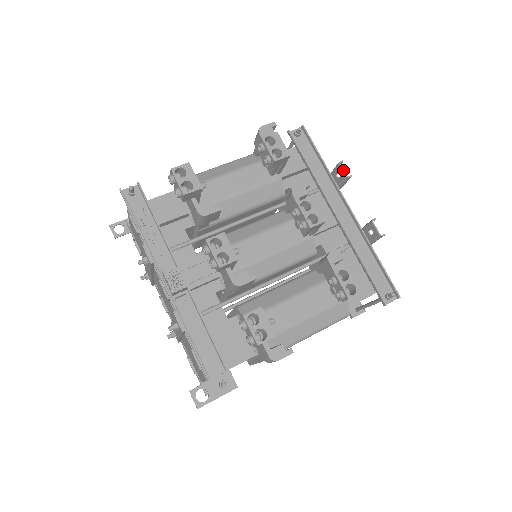
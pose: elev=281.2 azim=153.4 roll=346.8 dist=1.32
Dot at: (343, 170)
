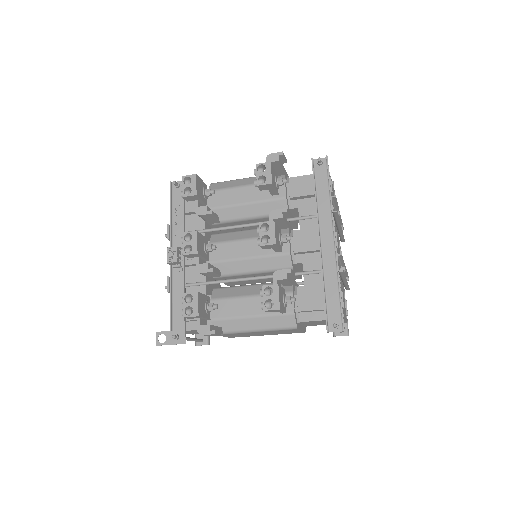
Dot at: (332, 204)
